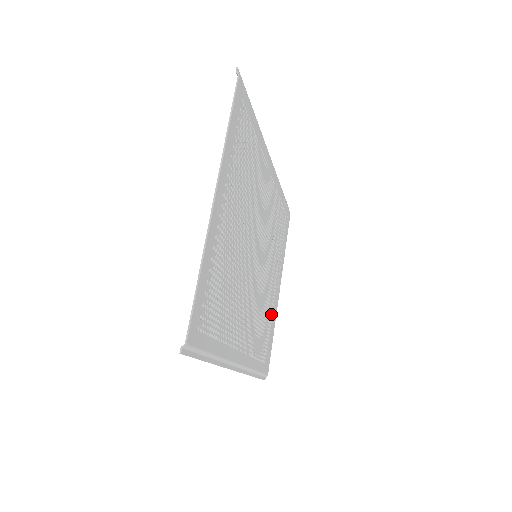
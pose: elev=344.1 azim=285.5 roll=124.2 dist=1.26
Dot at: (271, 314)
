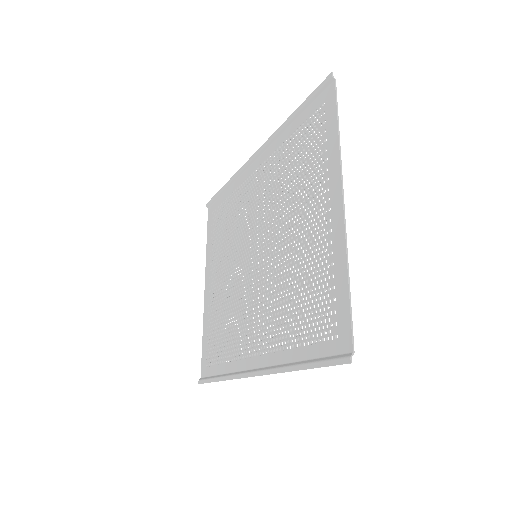
Dot at: (212, 314)
